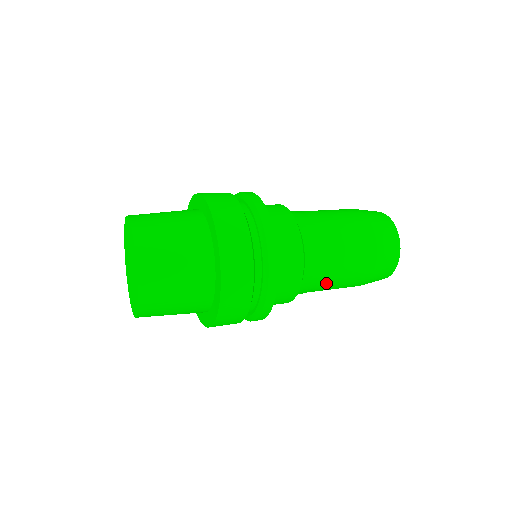
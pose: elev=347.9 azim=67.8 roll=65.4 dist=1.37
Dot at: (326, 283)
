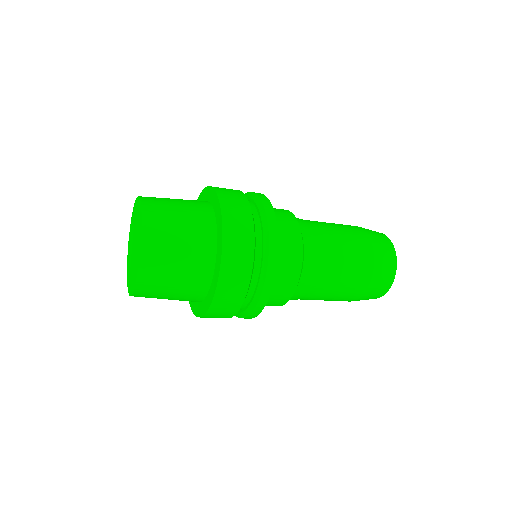
Dot at: (324, 285)
